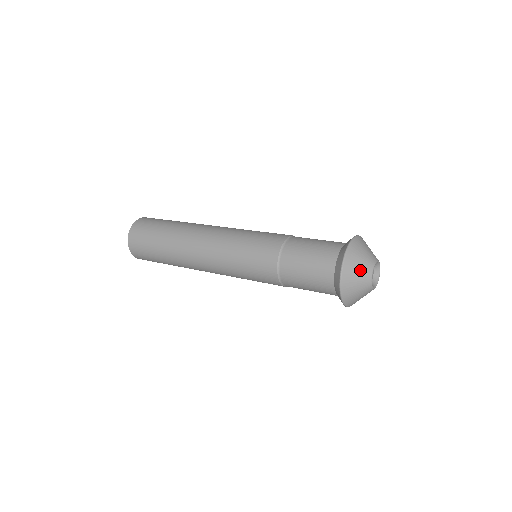
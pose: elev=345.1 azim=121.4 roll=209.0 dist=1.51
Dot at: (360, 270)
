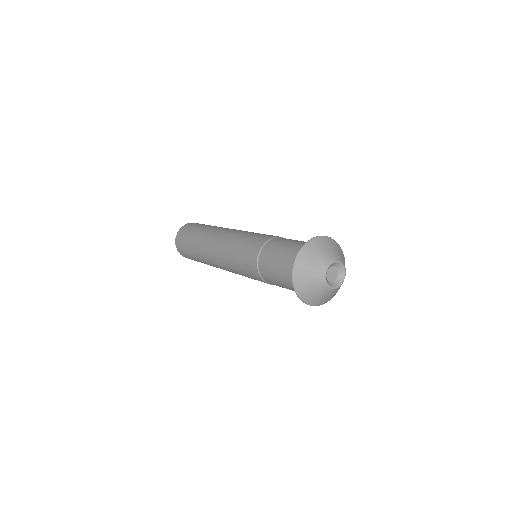
Dot at: (312, 268)
